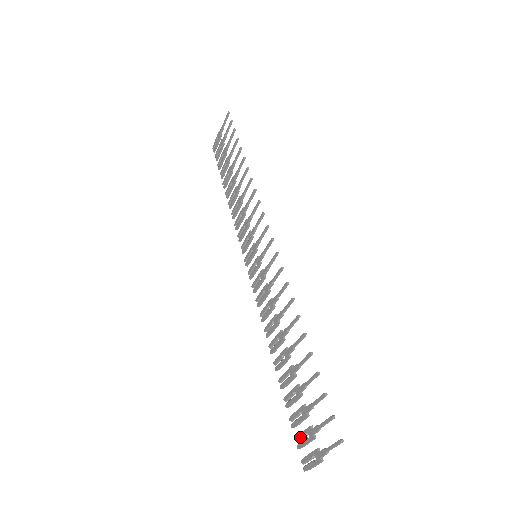
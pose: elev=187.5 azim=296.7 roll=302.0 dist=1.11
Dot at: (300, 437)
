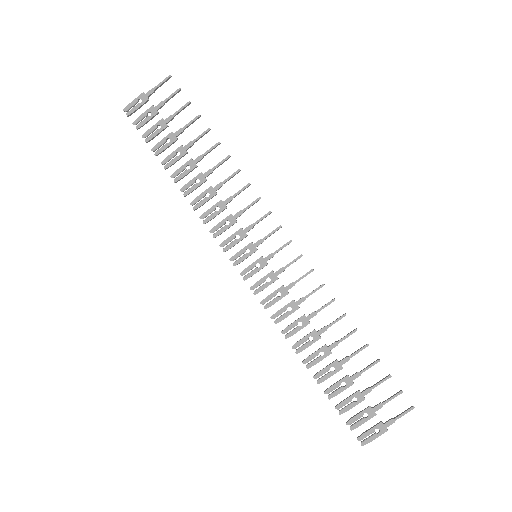
Dot at: (355, 419)
